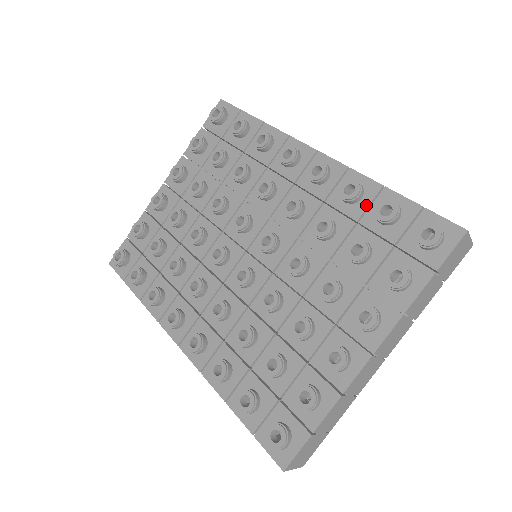
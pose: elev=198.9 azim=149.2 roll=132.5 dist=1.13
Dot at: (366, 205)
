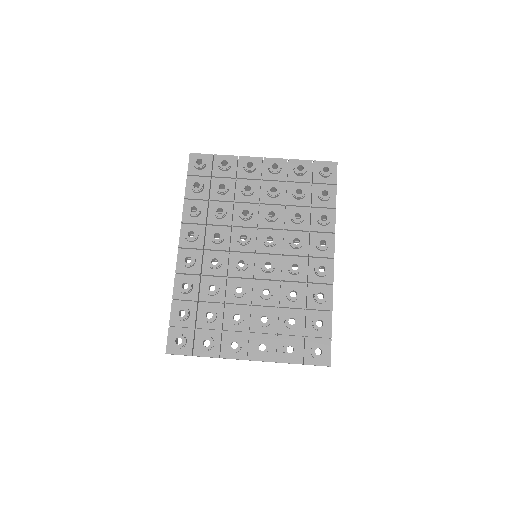
Dot at: (318, 308)
